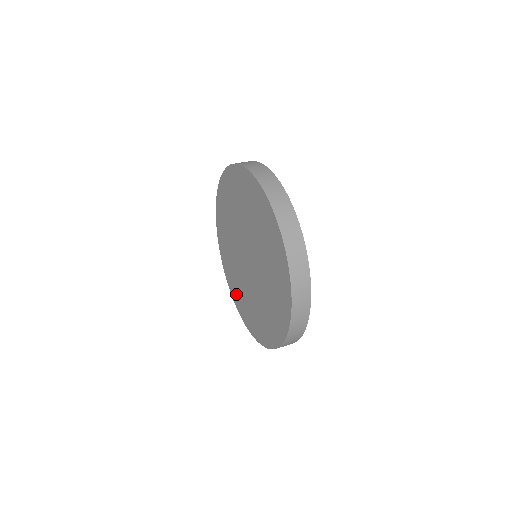
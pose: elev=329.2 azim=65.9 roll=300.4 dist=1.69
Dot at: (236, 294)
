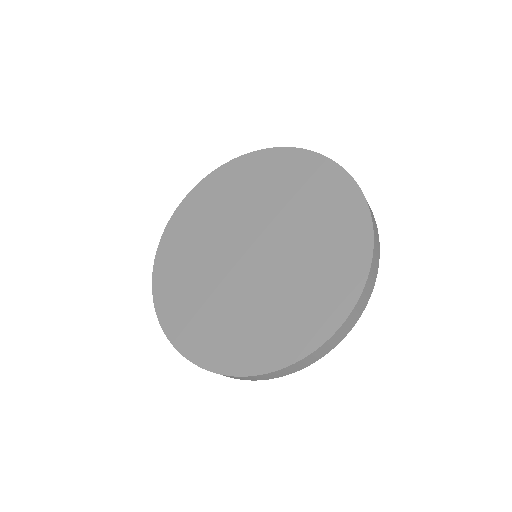
Dot at: (235, 349)
